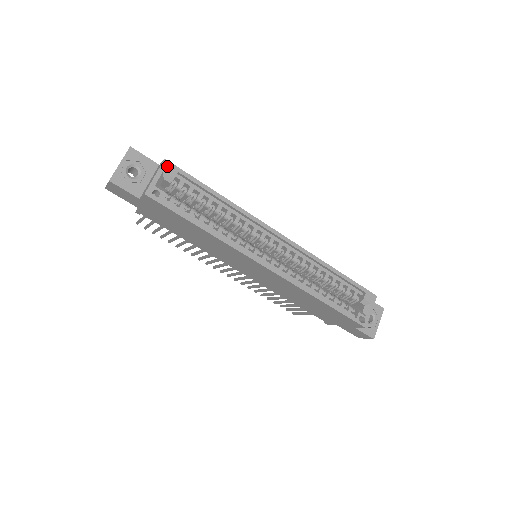
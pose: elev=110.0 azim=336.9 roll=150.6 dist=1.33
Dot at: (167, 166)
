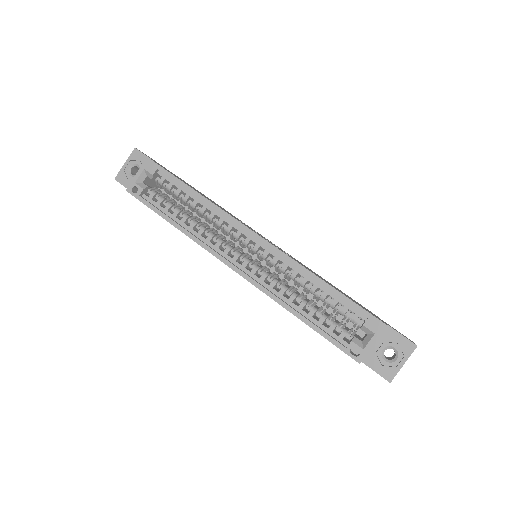
Dot at: (148, 164)
